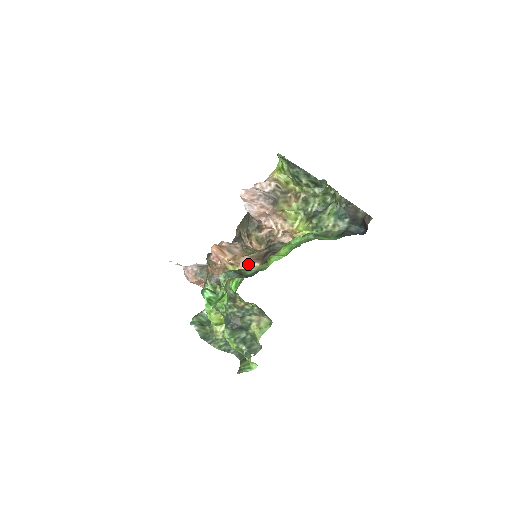
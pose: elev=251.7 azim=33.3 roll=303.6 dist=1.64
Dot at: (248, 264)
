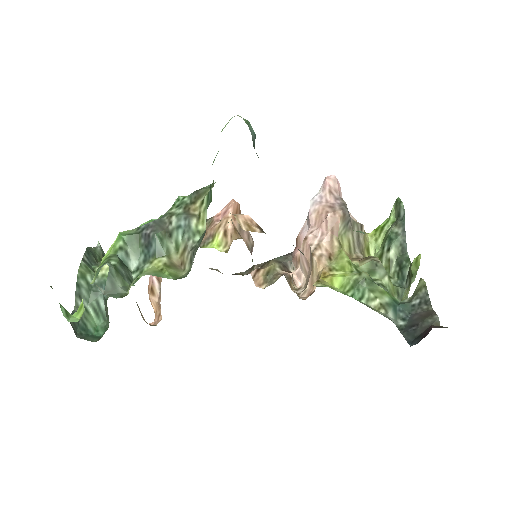
Dot at: (250, 220)
